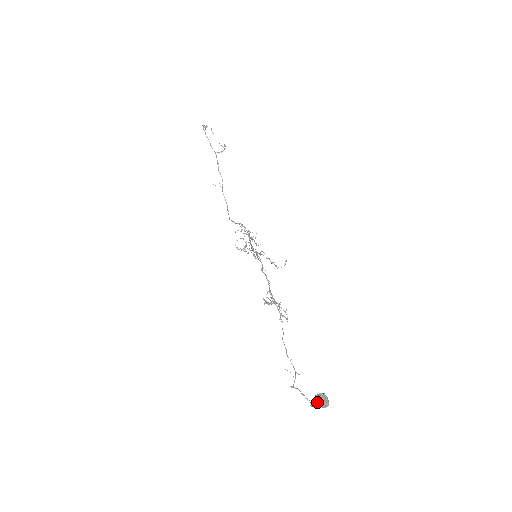
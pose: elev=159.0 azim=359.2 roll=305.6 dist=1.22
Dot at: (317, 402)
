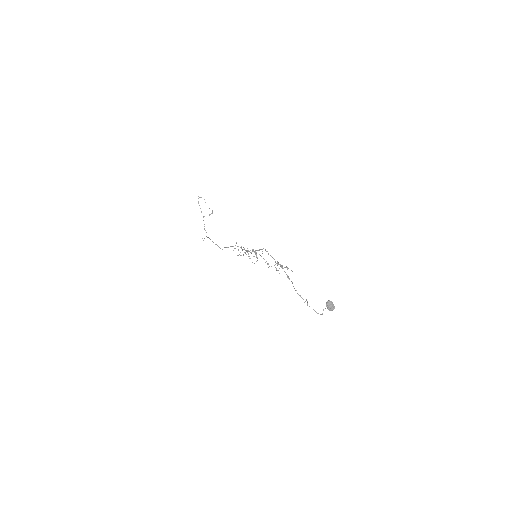
Dot at: (328, 305)
